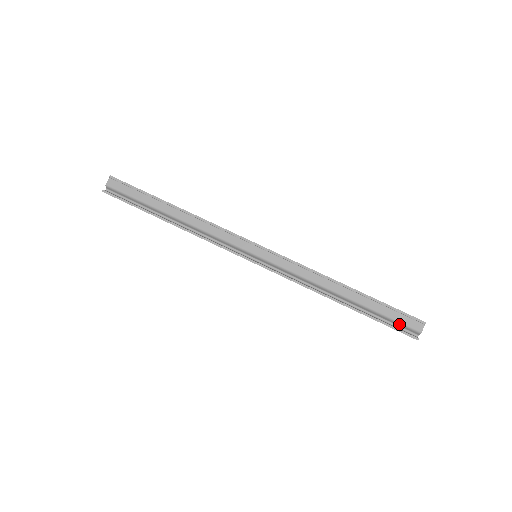
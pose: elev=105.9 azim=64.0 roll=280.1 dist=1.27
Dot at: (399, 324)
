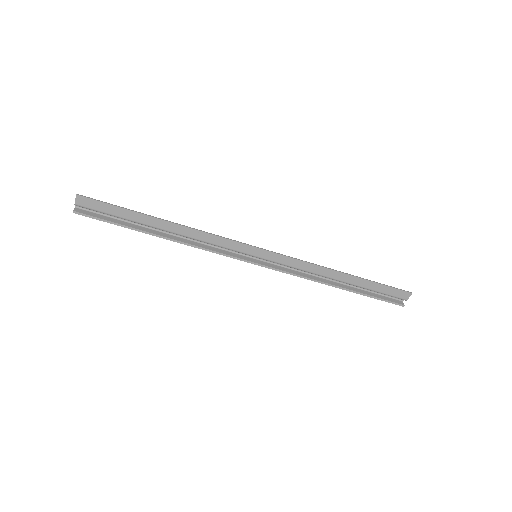
Dot at: (389, 296)
